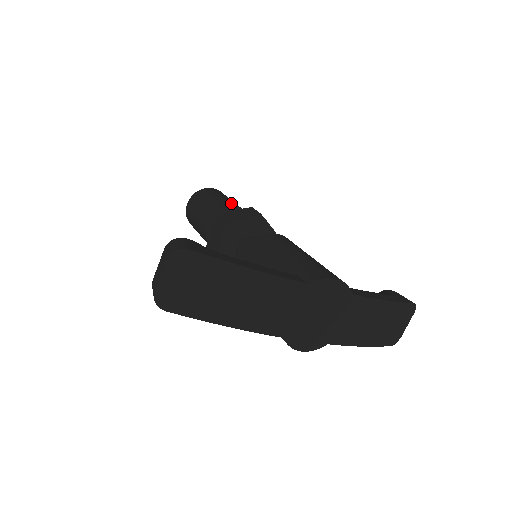
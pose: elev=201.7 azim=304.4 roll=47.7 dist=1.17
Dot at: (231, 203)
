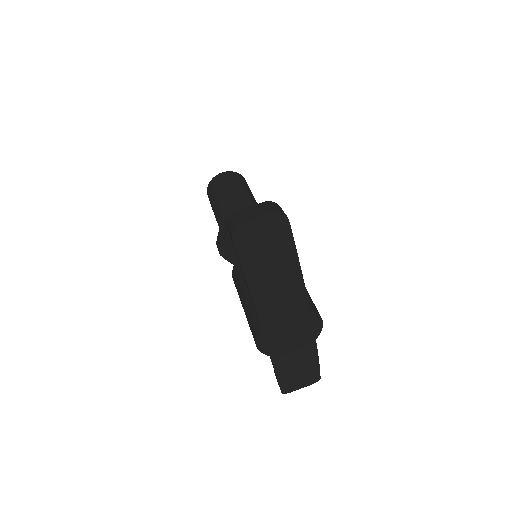
Dot at: occluded
